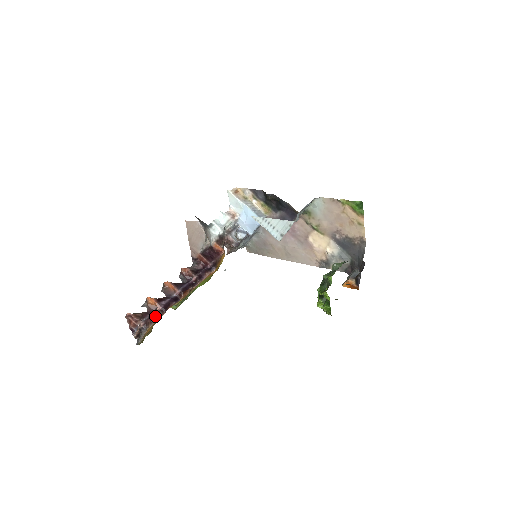
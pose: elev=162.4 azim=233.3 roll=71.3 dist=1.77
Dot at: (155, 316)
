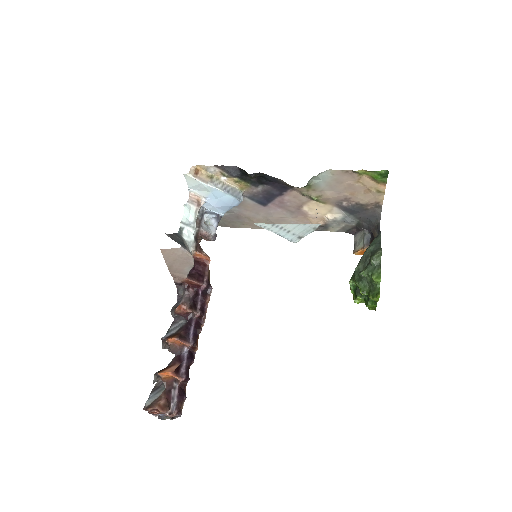
Dot at: (182, 393)
